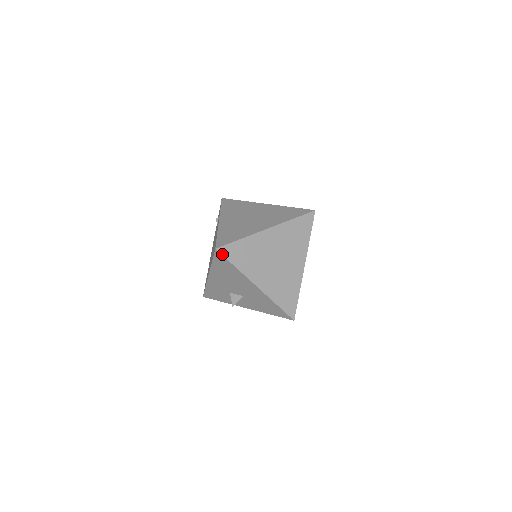
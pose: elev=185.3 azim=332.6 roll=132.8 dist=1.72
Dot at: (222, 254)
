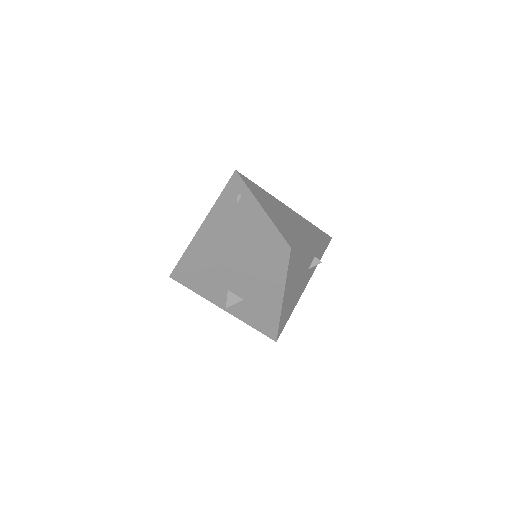
Dot at: (290, 256)
